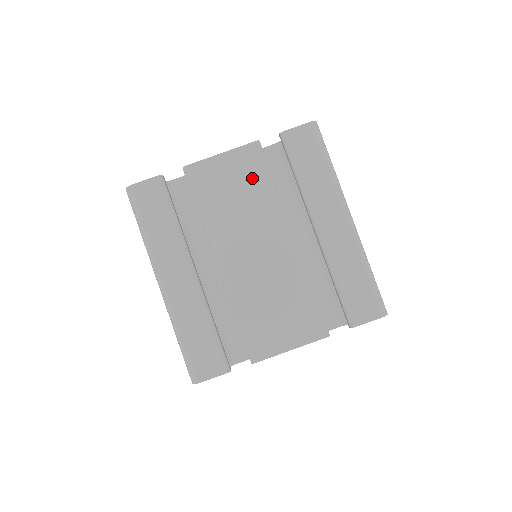
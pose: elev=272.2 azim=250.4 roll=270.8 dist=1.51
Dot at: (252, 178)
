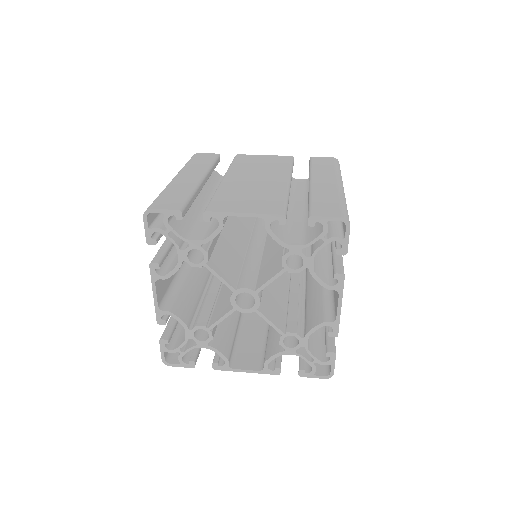
Dot at: (278, 163)
